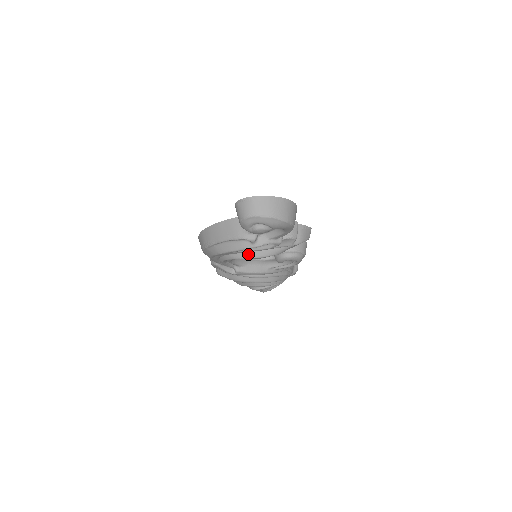
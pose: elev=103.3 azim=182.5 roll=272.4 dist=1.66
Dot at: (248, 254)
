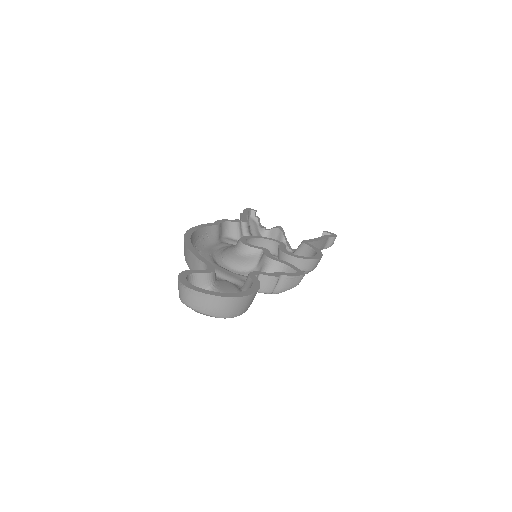
Dot at: occluded
